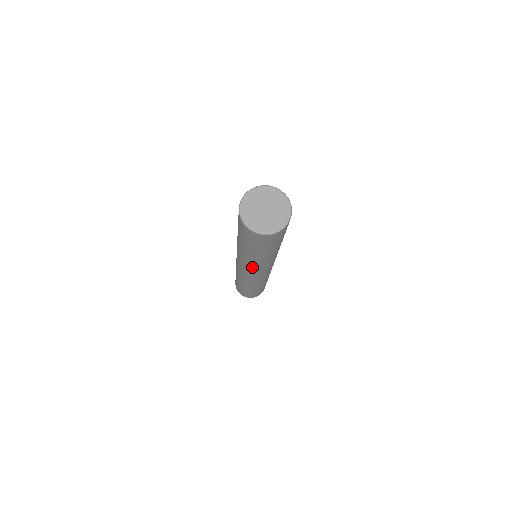
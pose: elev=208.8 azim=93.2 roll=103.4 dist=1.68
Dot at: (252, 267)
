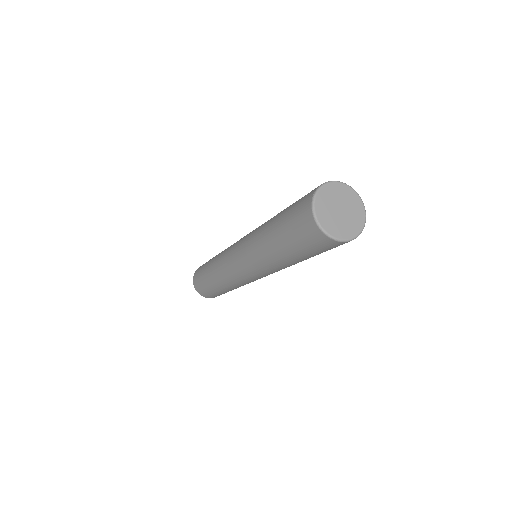
Dot at: (261, 269)
